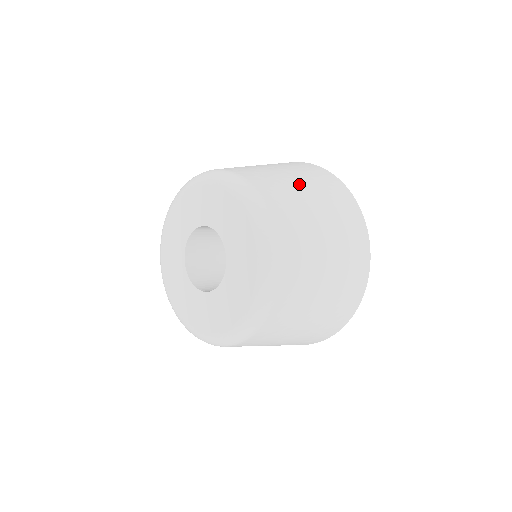
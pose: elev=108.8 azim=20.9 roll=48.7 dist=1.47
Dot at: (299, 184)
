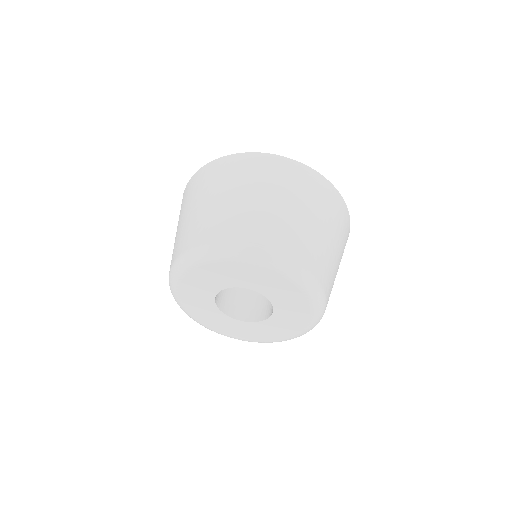
Dot at: (265, 199)
